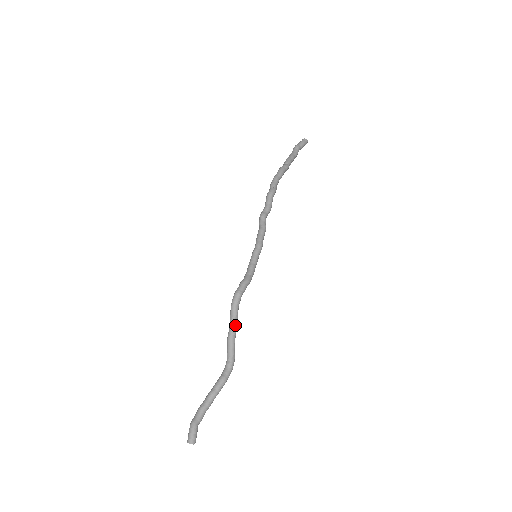
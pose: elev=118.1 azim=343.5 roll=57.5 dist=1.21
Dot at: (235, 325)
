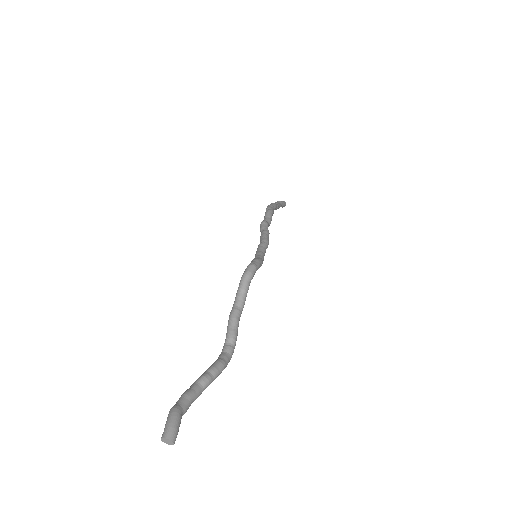
Dot at: (243, 302)
